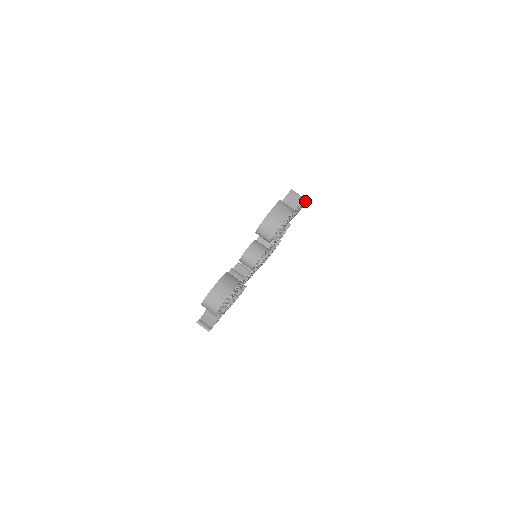
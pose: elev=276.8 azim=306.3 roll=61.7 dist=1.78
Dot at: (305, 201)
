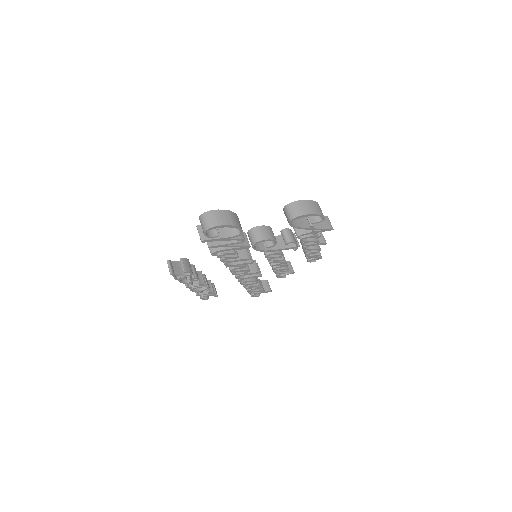
Dot at: occluded
